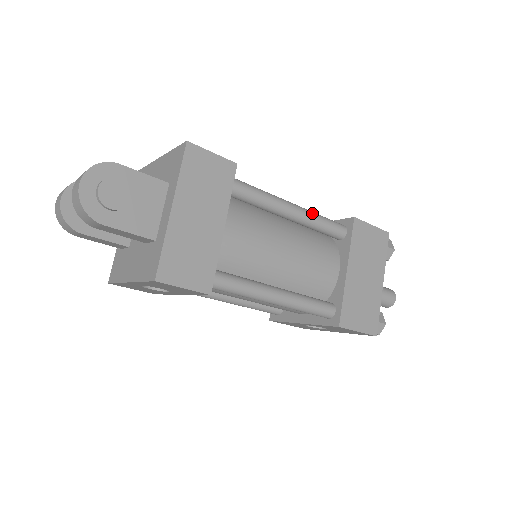
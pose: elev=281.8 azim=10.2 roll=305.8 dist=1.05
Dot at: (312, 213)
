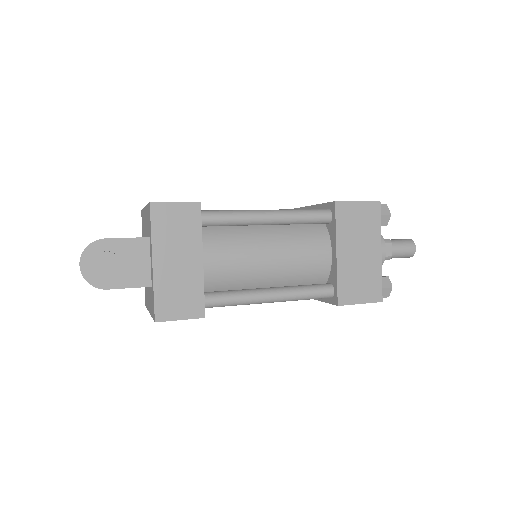
Dot at: (290, 212)
